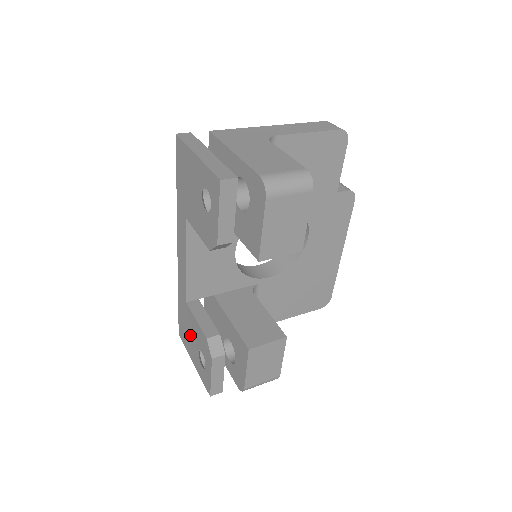
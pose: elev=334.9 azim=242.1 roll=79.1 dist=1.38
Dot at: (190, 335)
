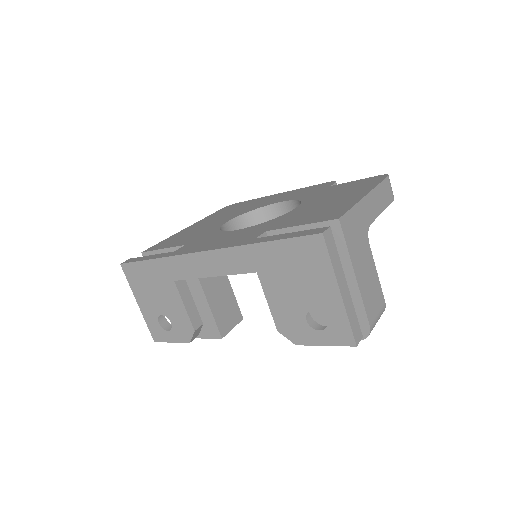
Dot at: (155, 295)
